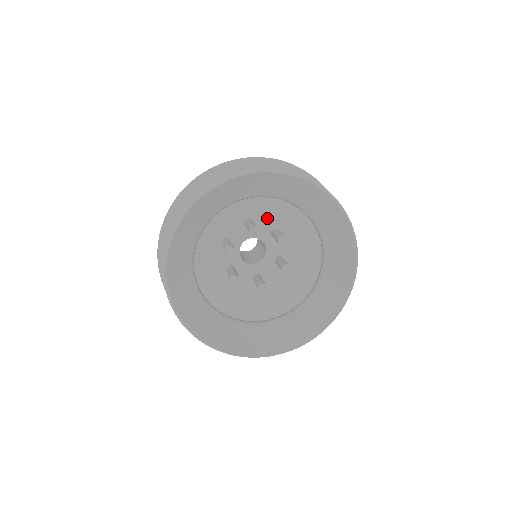
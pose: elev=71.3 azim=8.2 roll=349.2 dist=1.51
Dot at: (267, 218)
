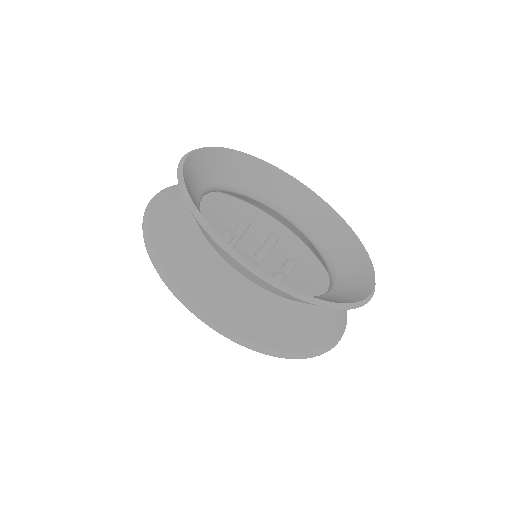
Dot at: (245, 244)
